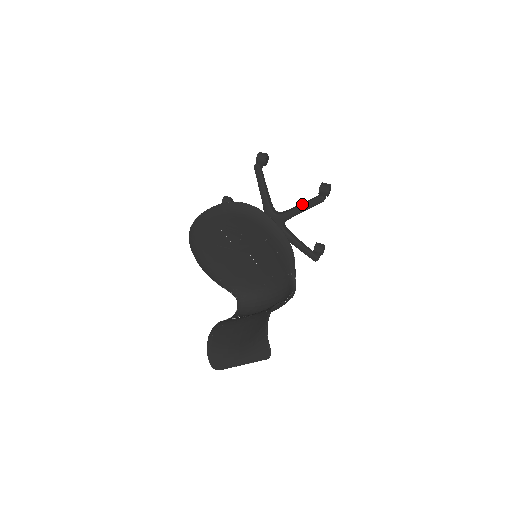
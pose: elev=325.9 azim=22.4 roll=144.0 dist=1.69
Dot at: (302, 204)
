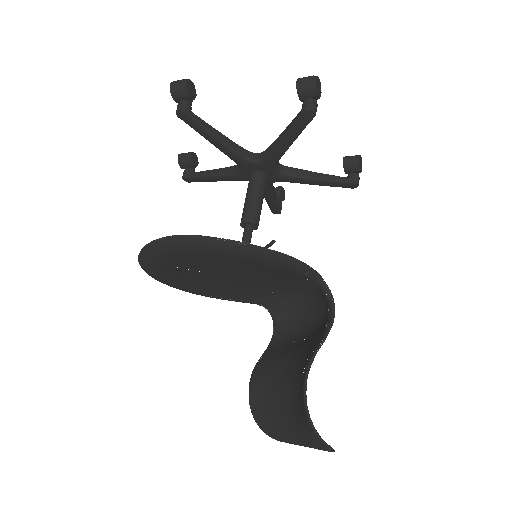
Dot at: (284, 134)
